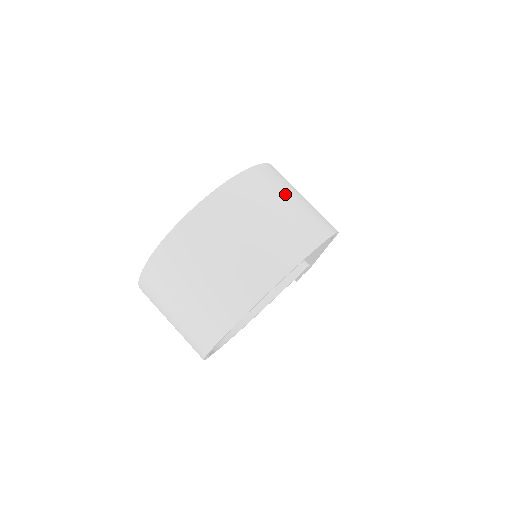
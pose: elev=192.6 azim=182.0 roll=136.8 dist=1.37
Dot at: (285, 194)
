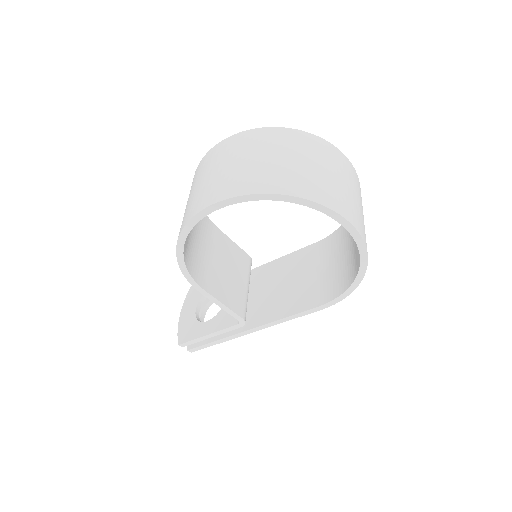
Dot at: occluded
